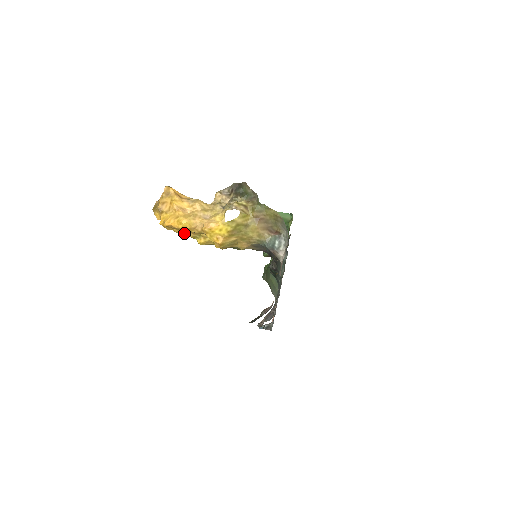
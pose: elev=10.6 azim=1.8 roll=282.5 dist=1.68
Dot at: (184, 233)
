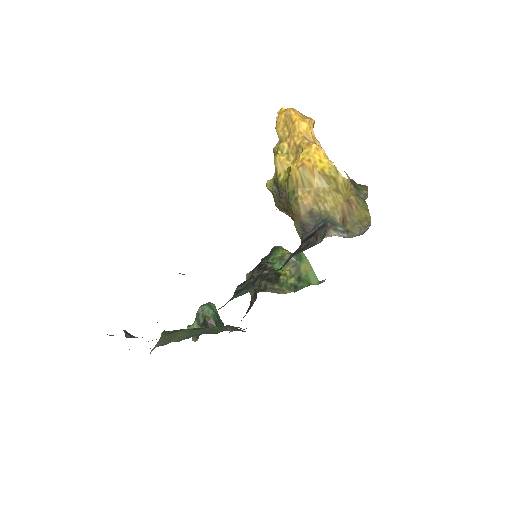
Dot at: (283, 135)
